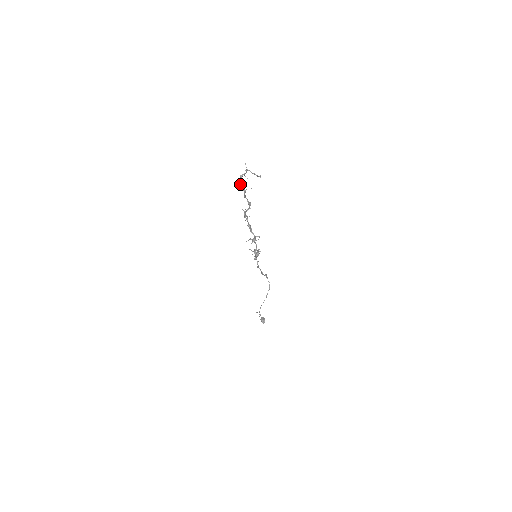
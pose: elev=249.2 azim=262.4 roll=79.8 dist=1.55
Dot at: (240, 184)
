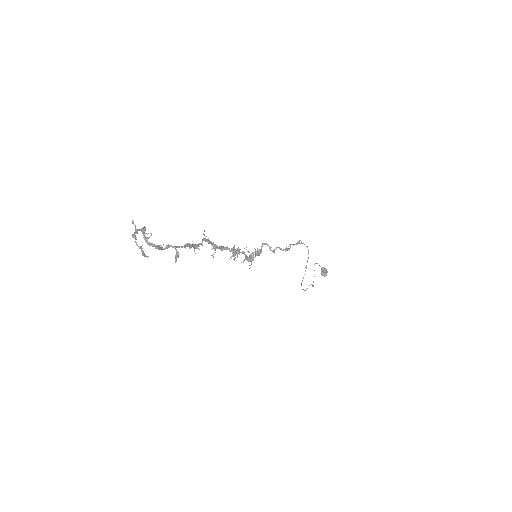
Dot at: (146, 242)
